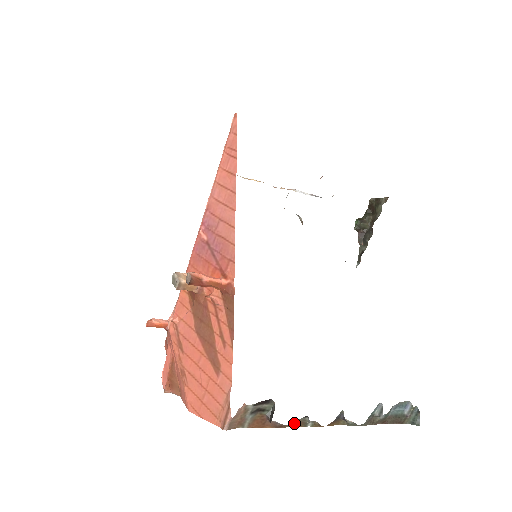
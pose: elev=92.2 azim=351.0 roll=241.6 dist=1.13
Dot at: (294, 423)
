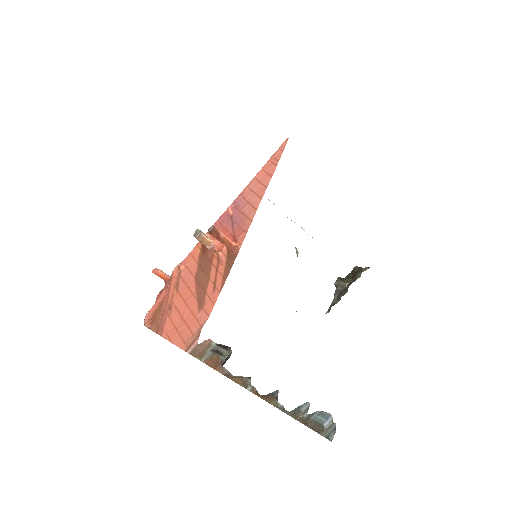
Dot at: (238, 380)
